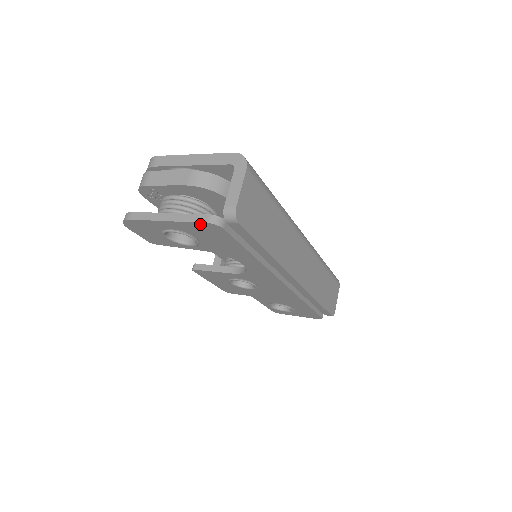
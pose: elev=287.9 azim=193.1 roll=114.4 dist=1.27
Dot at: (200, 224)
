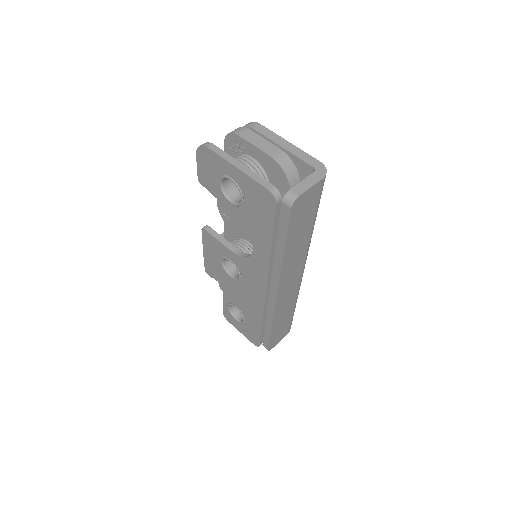
Dot at: (262, 188)
